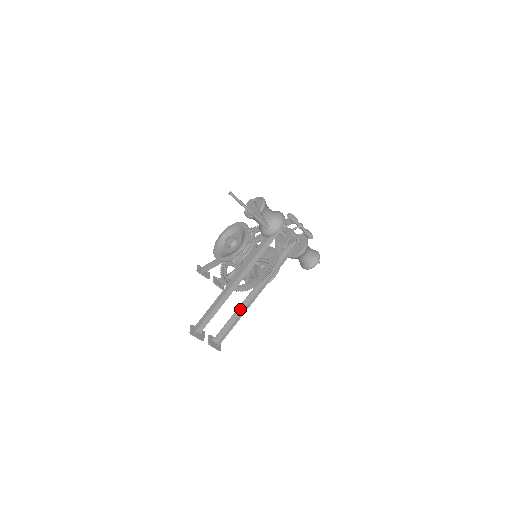
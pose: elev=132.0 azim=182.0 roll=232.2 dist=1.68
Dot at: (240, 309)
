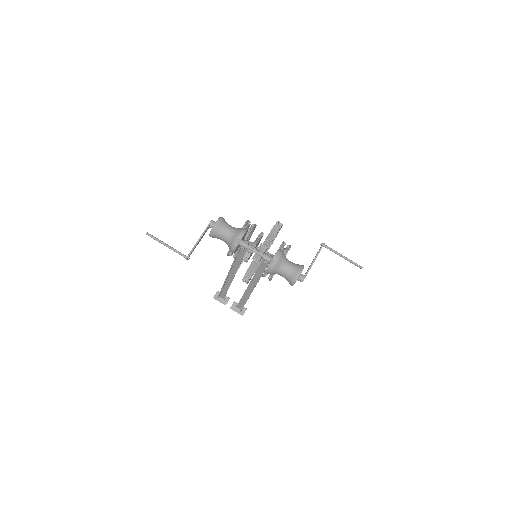
Dot at: (246, 294)
